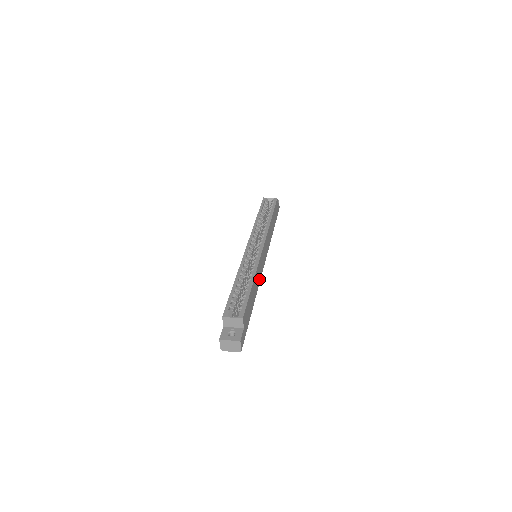
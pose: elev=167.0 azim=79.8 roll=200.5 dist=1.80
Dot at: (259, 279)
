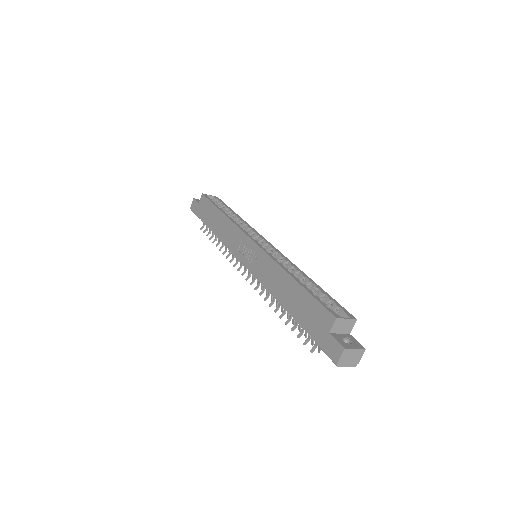
Dot at: occluded
